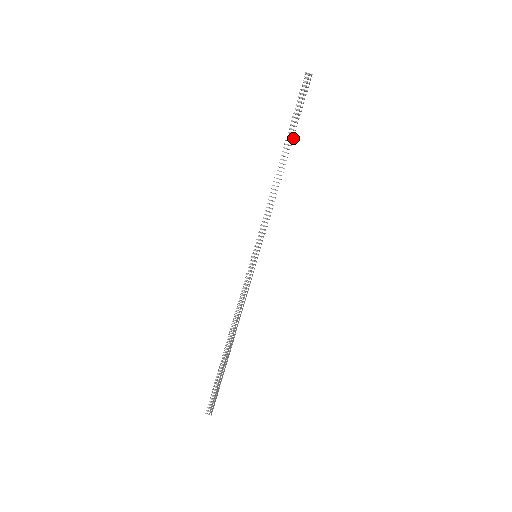
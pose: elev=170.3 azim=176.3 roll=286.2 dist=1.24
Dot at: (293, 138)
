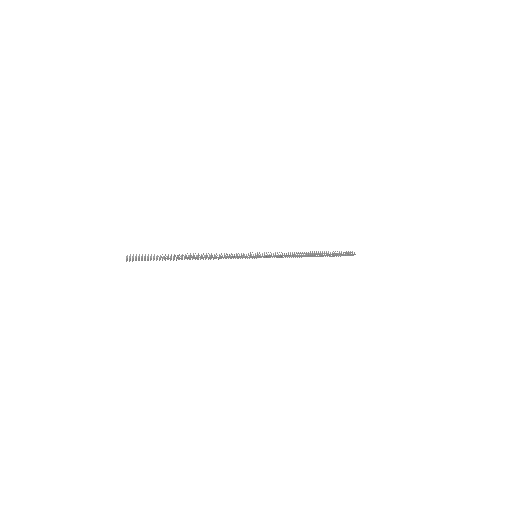
Dot at: (325, 255)
